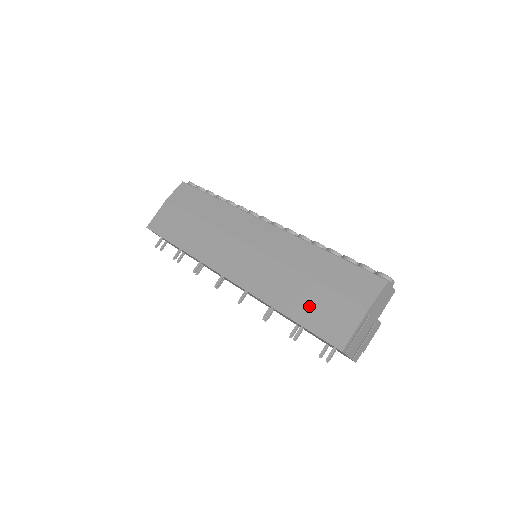
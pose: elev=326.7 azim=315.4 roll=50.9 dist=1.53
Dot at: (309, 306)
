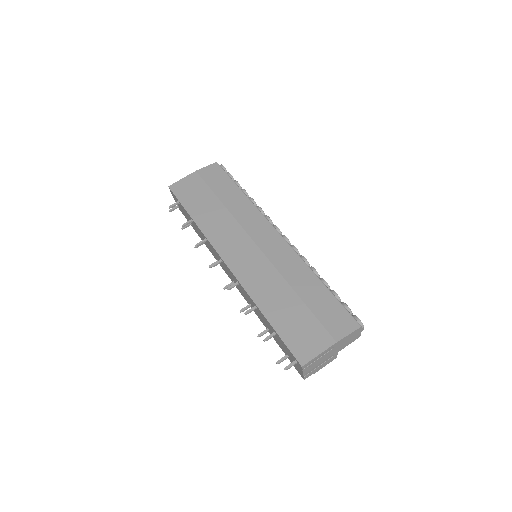
Dot at: (289, 318)
